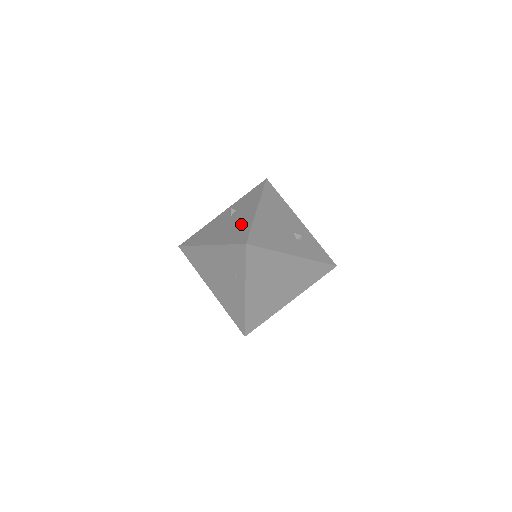
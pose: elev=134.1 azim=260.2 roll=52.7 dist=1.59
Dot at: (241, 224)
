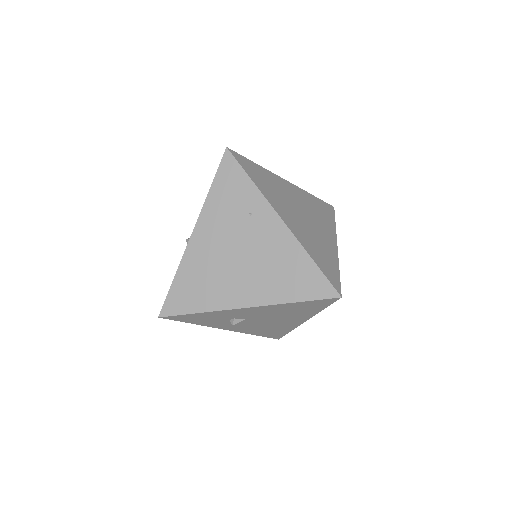
Dot at: occluded
